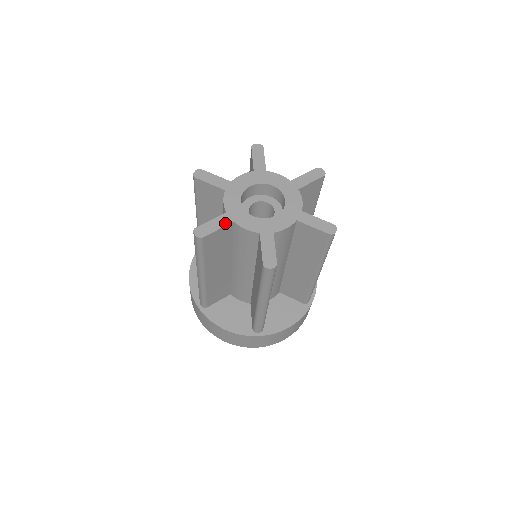
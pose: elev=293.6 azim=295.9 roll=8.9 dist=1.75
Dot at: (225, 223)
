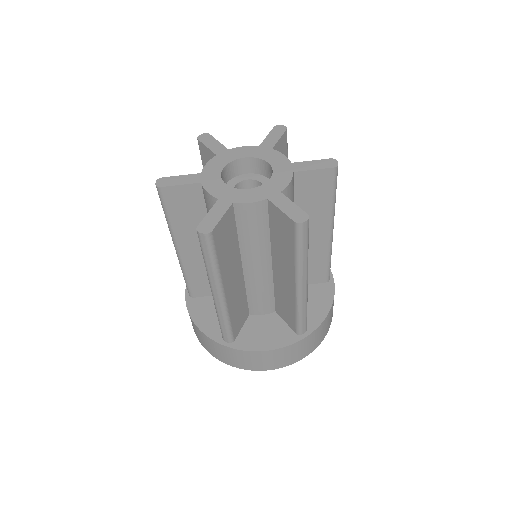
Dot at: (225, 208)
